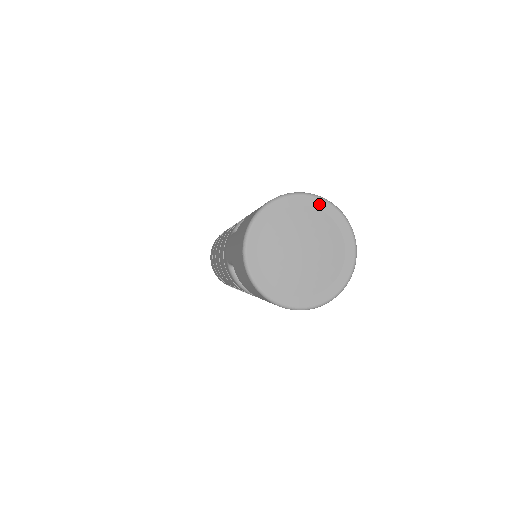
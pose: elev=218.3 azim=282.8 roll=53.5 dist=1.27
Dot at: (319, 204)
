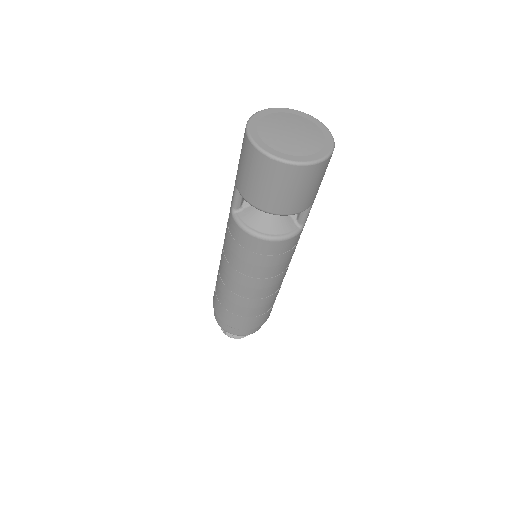
Dot at: (303, 114)
